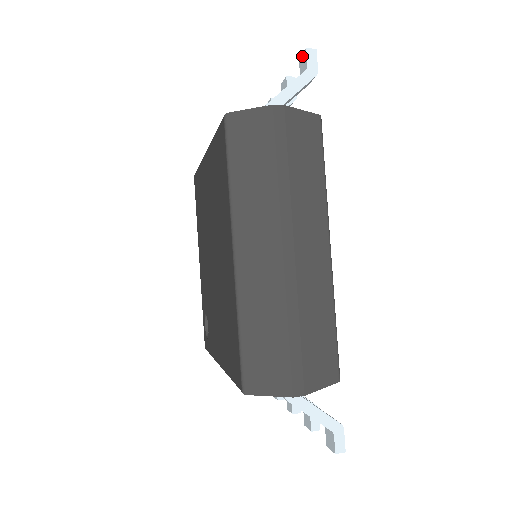
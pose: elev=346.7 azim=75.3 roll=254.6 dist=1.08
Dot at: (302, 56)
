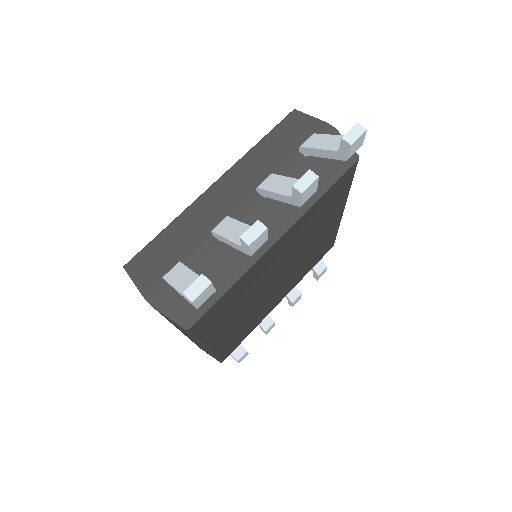
Dot at: (193, 283)
